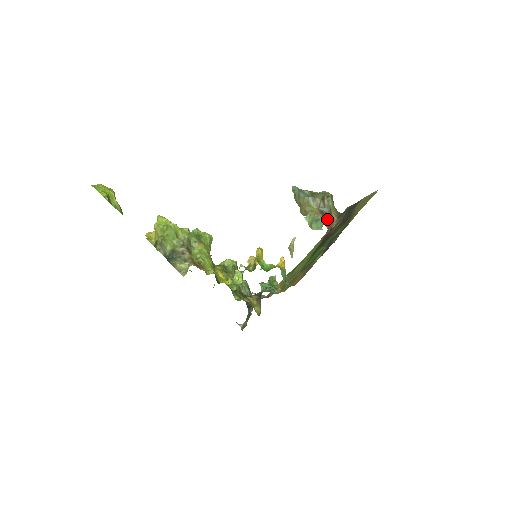
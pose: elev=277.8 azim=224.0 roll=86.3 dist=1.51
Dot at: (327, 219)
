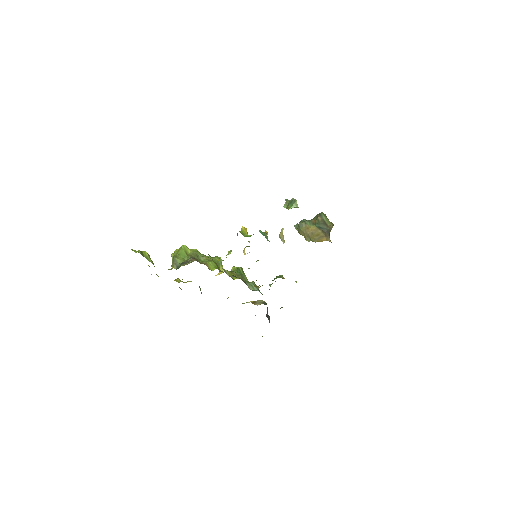
Dot at: (325, 231)
